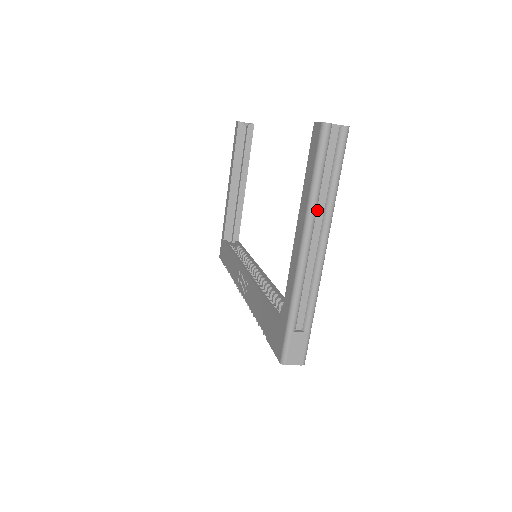
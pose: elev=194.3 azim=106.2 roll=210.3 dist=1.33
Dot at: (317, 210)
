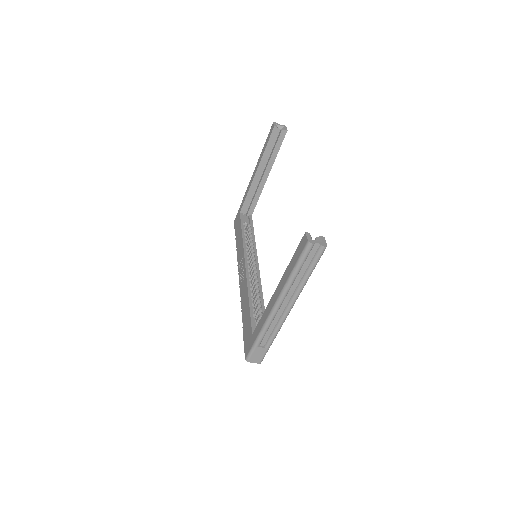
Dot at: (291, 287)
